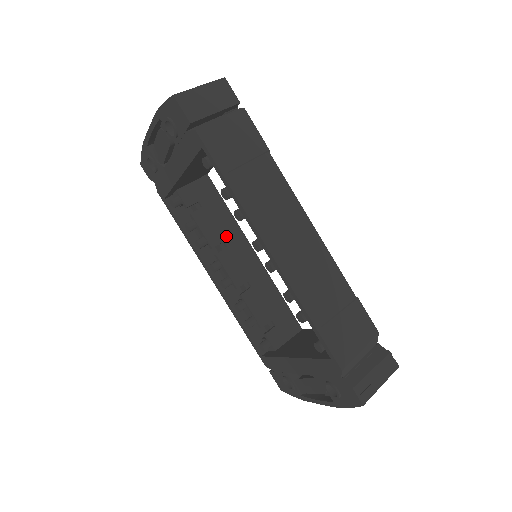
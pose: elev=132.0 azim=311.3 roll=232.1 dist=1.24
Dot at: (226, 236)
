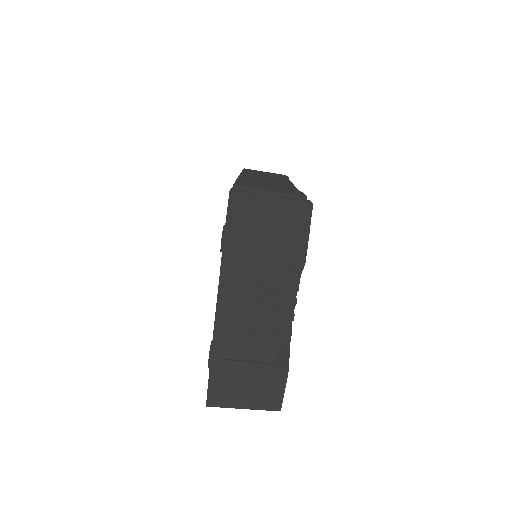
Dot at: occluded
